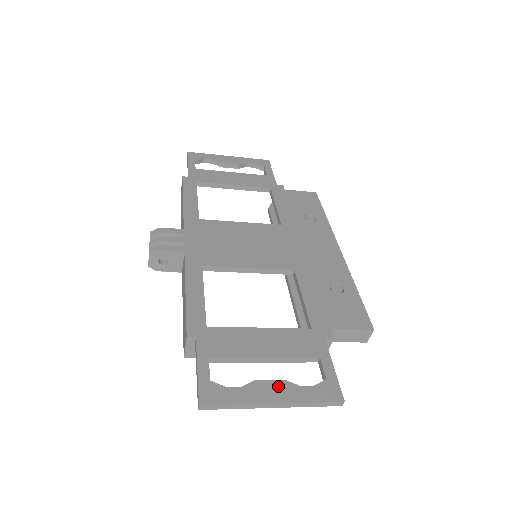
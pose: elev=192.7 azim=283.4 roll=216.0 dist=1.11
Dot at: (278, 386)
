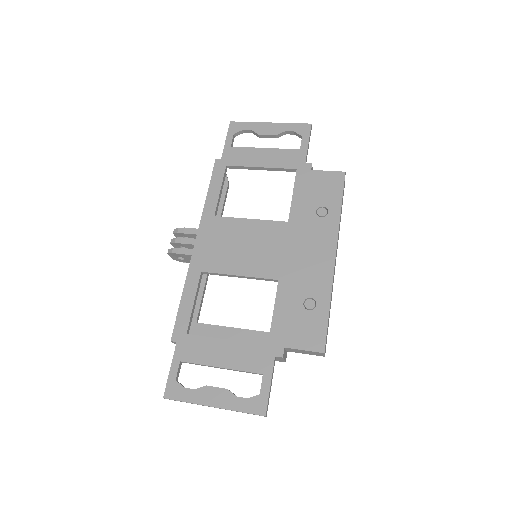
Dot at: (220, 394)
